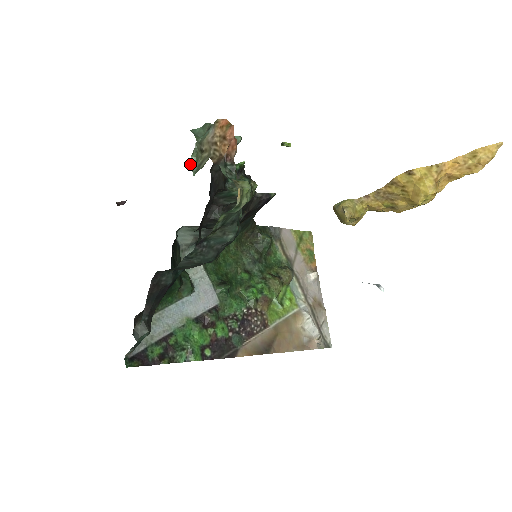
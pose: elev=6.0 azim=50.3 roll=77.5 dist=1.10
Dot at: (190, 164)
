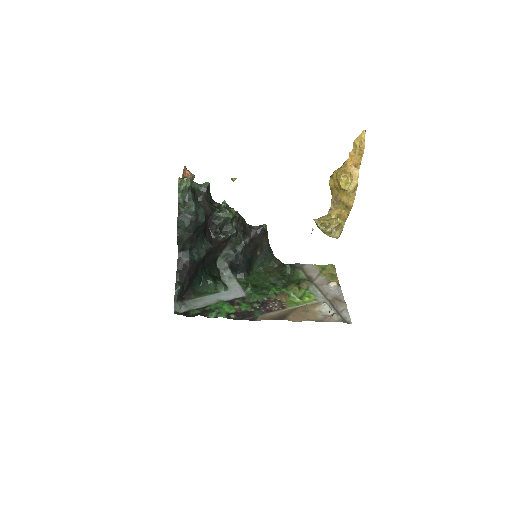
Dot at: occluded
